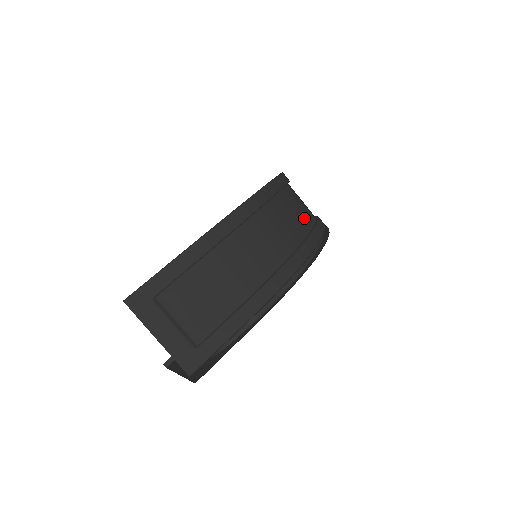
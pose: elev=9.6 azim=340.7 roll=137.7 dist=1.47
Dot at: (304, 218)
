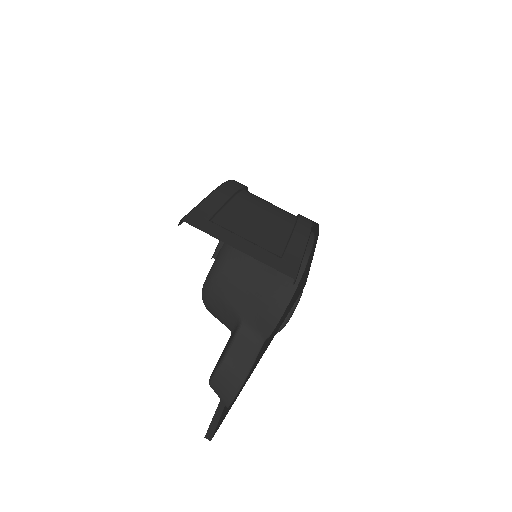
Dot at: occluded
